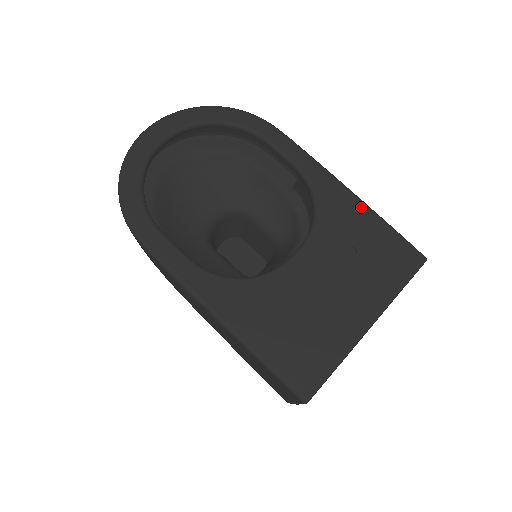
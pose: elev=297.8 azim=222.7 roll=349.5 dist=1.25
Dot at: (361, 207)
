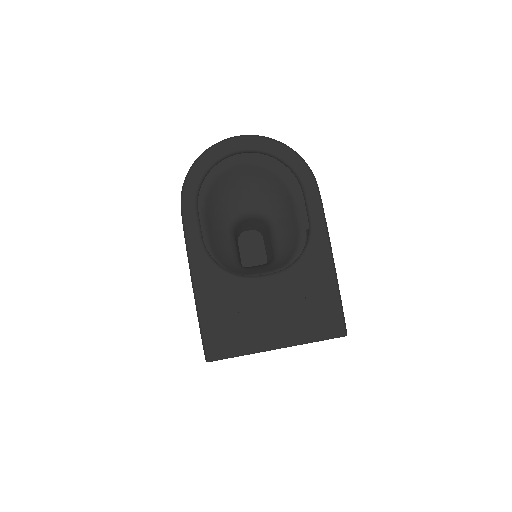
Dot at: (331, 275)
